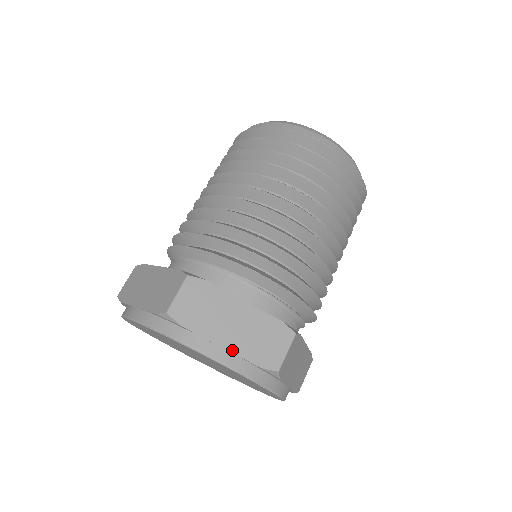
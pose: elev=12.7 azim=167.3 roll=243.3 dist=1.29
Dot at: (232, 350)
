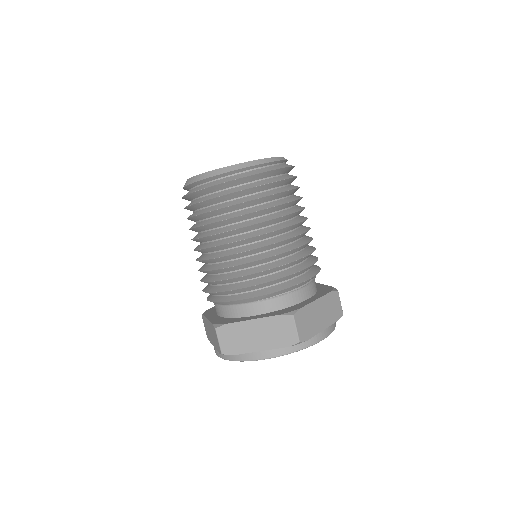
Dot at: (327, 326)
